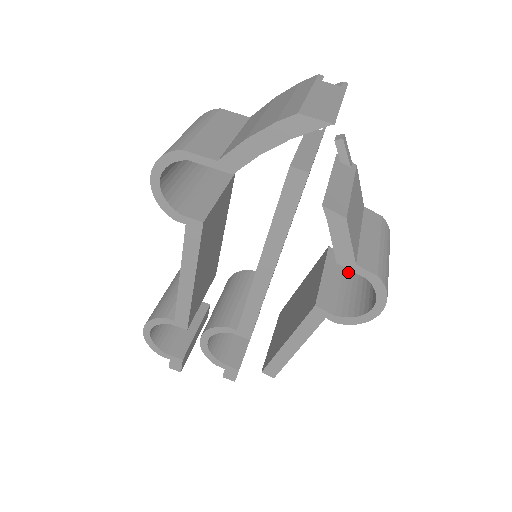
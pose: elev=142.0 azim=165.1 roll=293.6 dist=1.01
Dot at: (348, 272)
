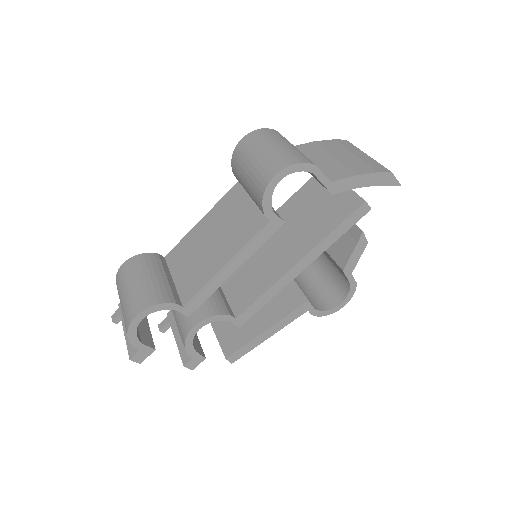
Dot at: (295, 279)
